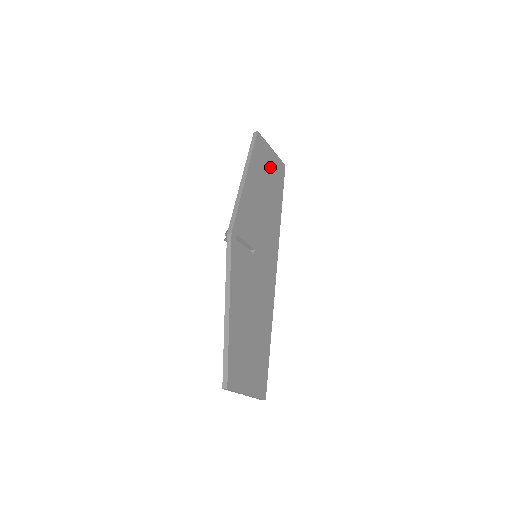
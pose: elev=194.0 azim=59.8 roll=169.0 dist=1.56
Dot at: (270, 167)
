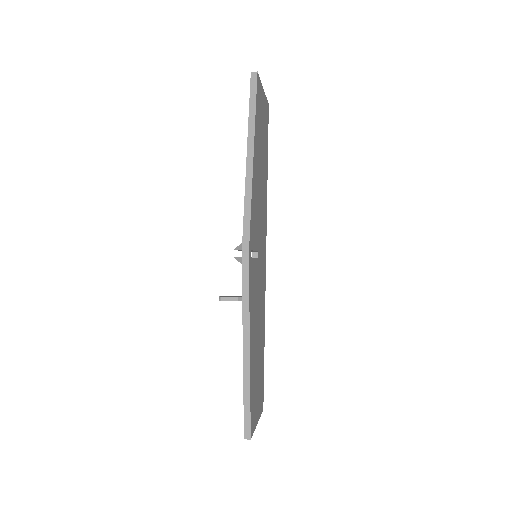
Dot at: (263, 120)
